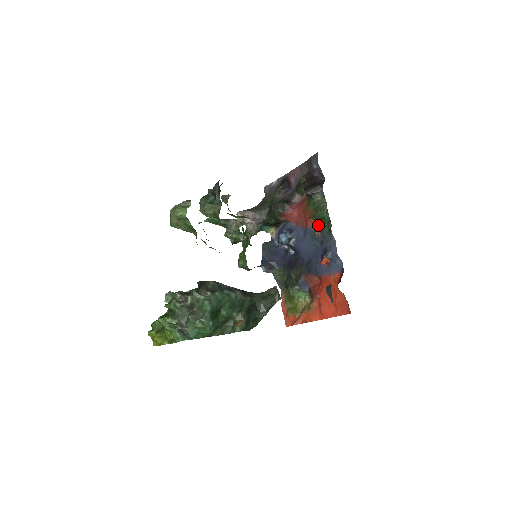
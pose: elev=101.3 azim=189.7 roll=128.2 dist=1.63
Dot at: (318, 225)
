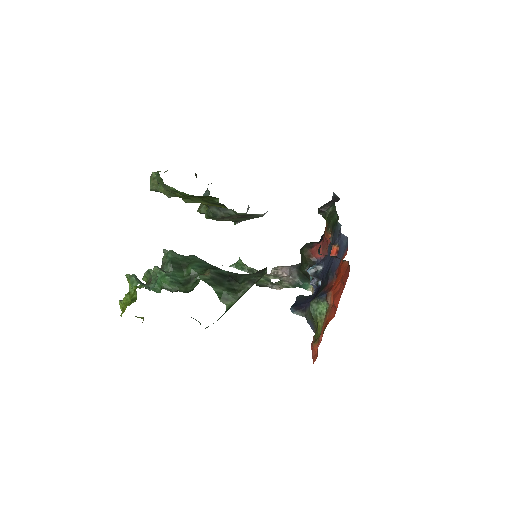
Dot at: occluded
